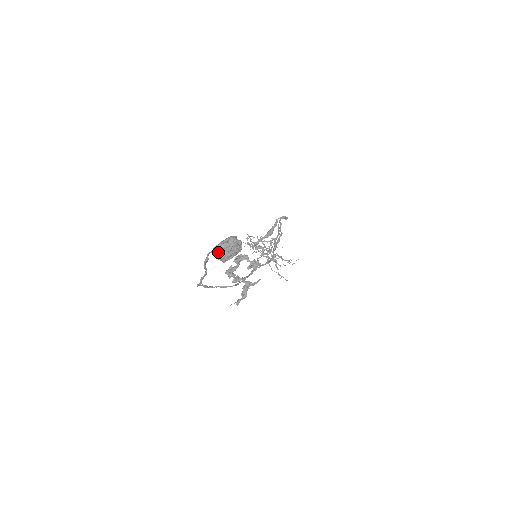
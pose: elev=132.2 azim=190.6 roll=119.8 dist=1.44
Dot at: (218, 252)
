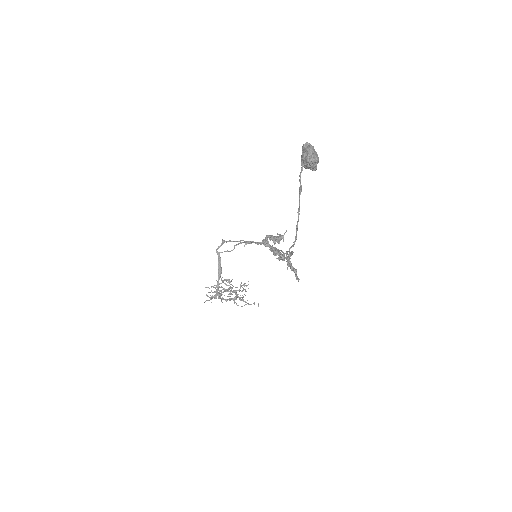
Dot at: (313, 156)
